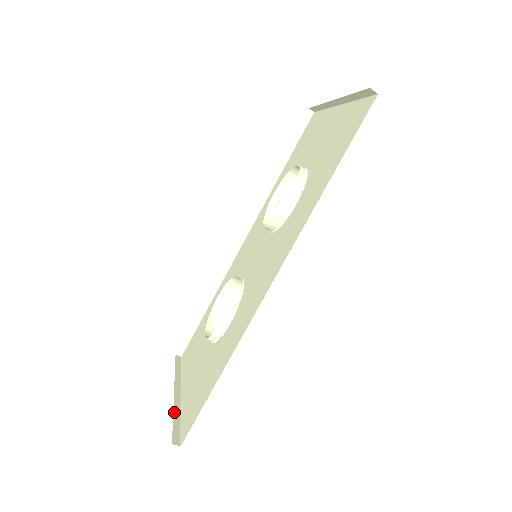
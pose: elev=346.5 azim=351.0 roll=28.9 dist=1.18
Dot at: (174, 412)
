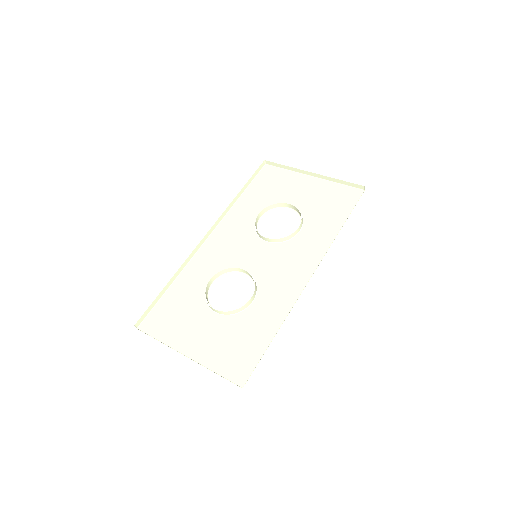
Dot at: (208, 368)
